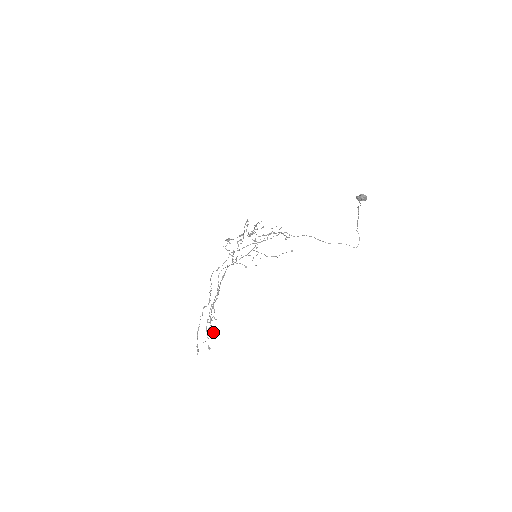
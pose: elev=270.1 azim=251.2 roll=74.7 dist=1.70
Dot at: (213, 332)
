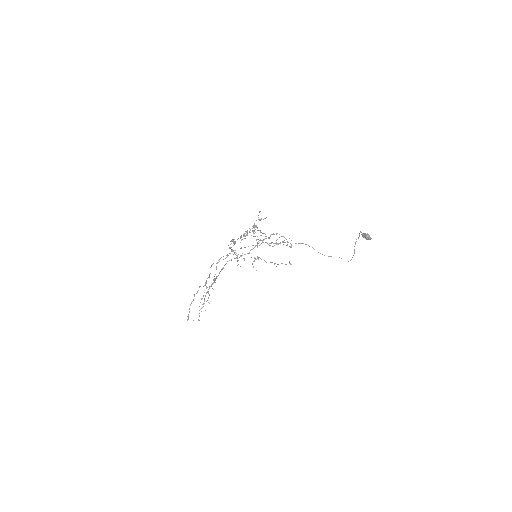
Dot at: occluded
